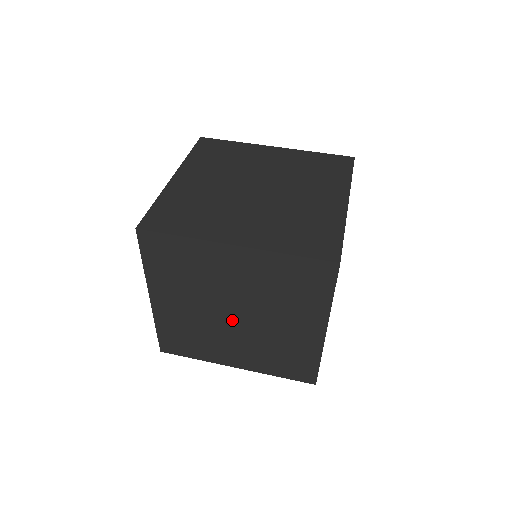
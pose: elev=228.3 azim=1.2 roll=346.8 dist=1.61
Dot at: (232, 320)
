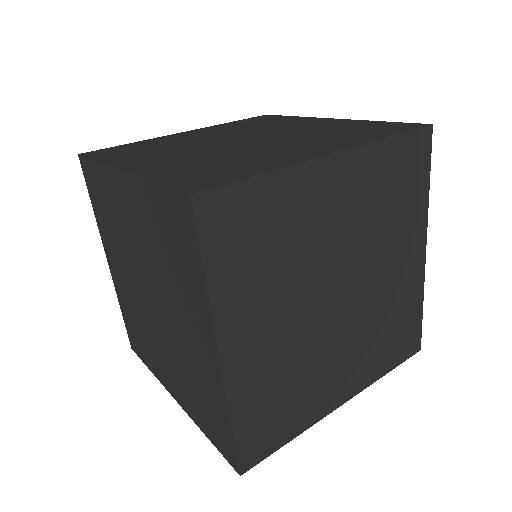
Dot at: (152, 308)
